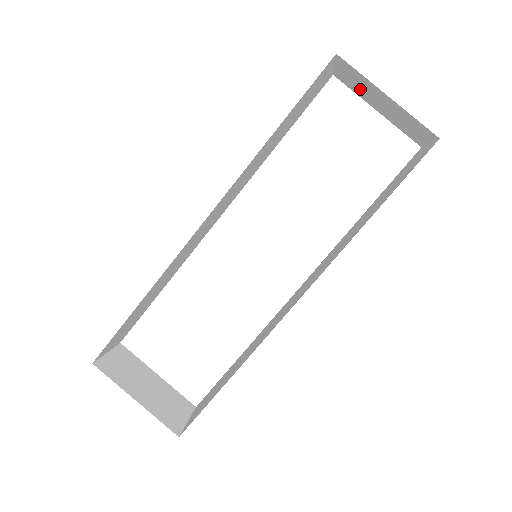
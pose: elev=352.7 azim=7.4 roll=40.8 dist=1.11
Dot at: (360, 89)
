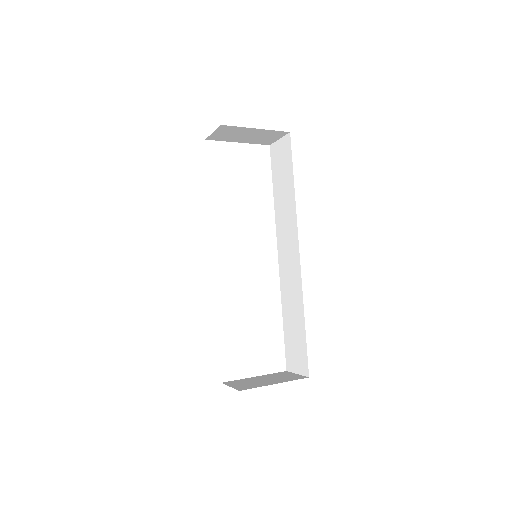
Dot at: (230, 136)
